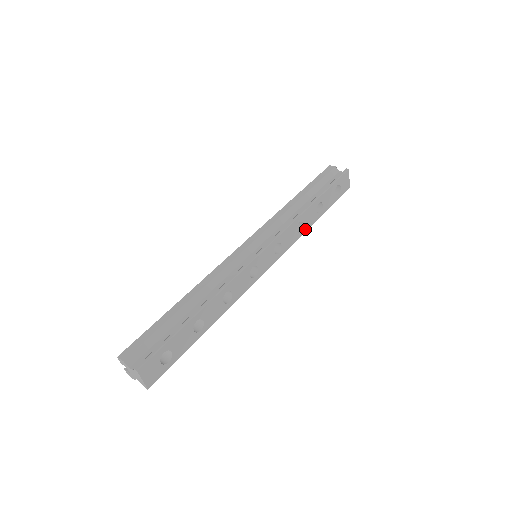
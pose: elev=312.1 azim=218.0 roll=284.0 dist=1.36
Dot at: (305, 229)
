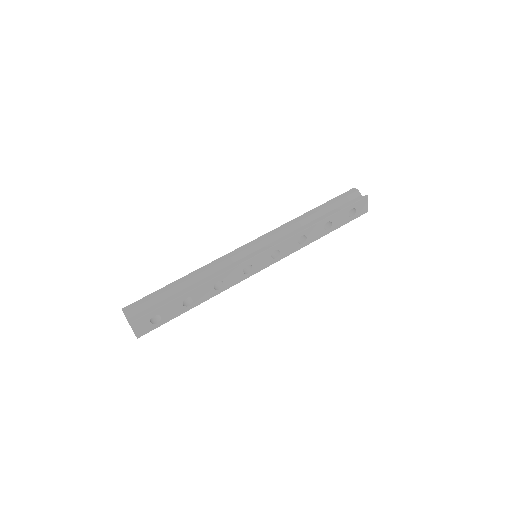
Dot at: (309, 242)
